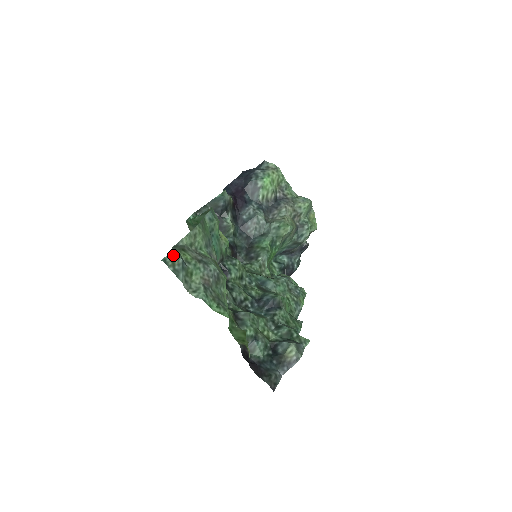
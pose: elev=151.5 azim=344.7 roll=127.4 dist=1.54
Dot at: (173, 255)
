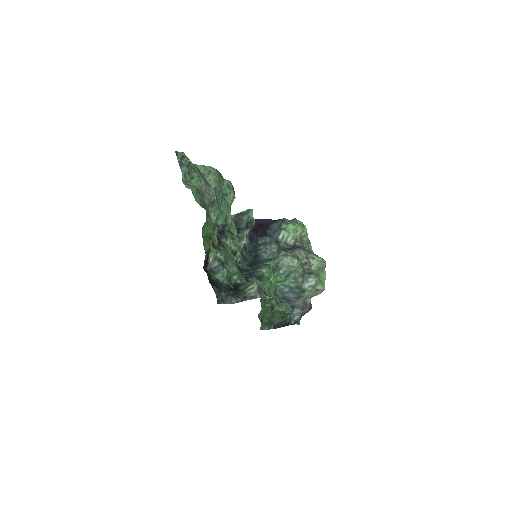
Dot at: (185, 155)
